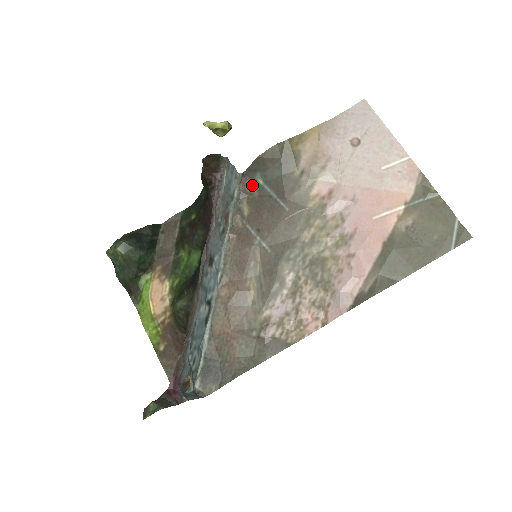
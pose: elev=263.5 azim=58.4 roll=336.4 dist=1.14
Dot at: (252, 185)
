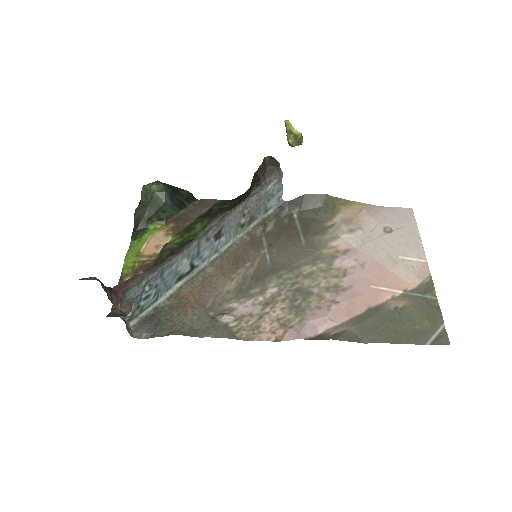
Dot at: (287, 215)
